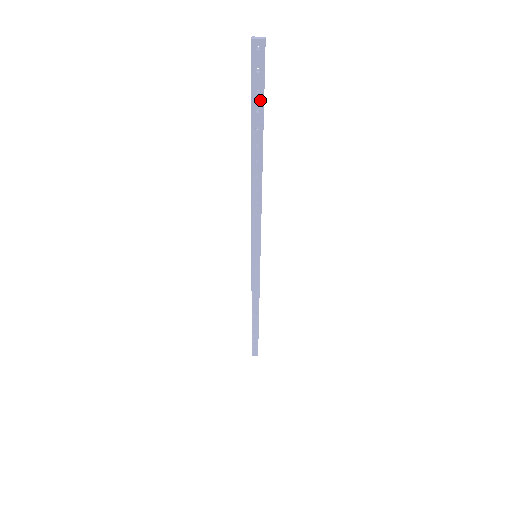
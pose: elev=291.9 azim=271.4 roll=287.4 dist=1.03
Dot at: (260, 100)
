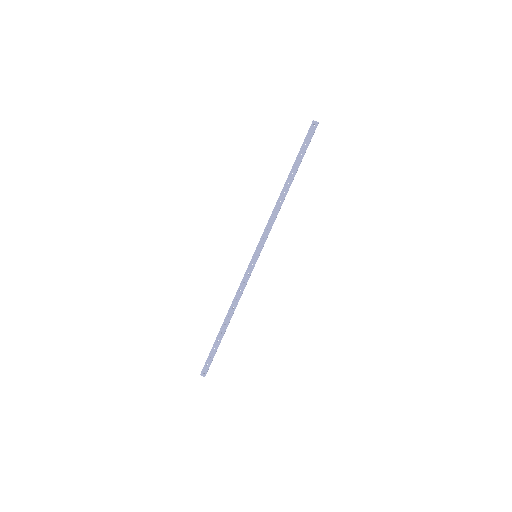
Dot at: (305, 149)
